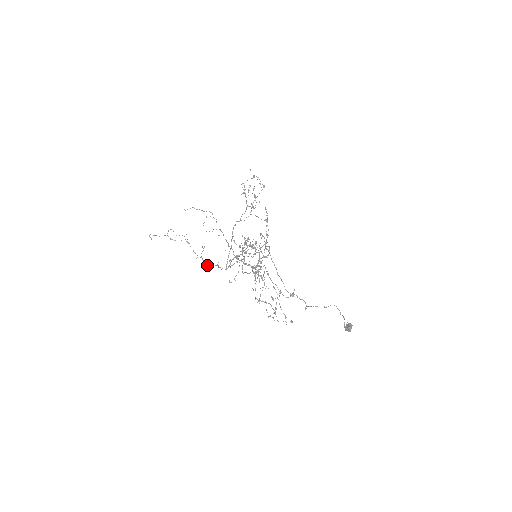
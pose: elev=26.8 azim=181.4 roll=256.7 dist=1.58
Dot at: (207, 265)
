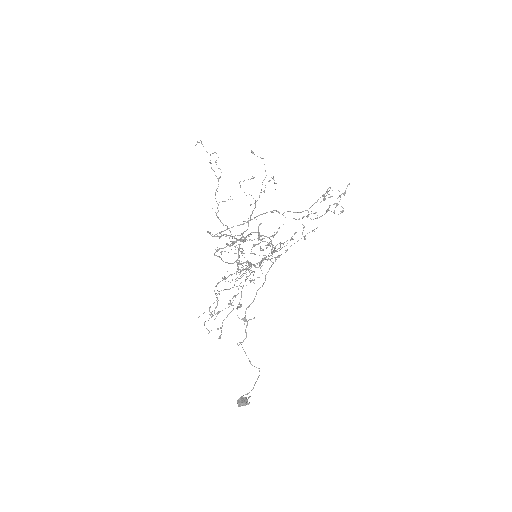
Dot at: (217, 216)
